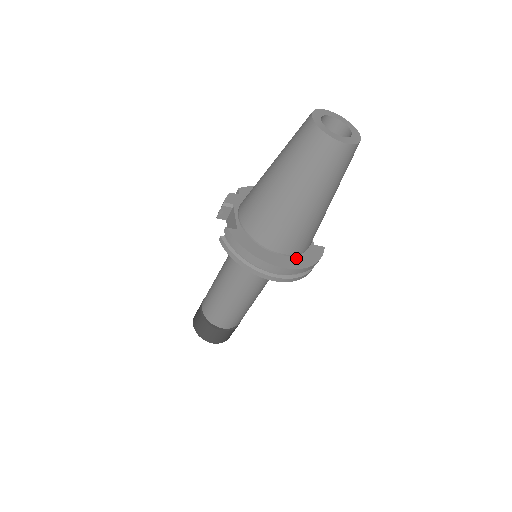
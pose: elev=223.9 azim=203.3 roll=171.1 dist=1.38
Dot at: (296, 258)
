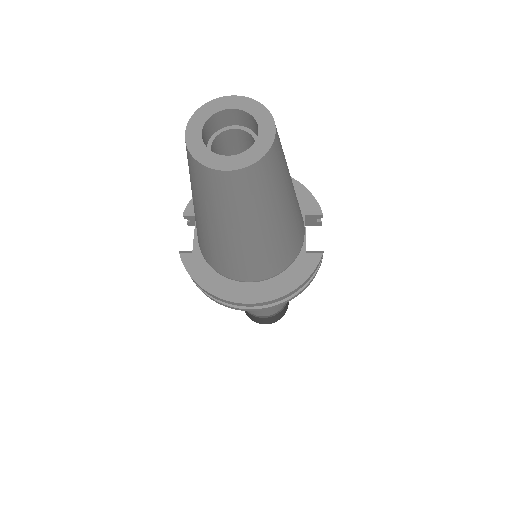
Dot at: (269, 283)
